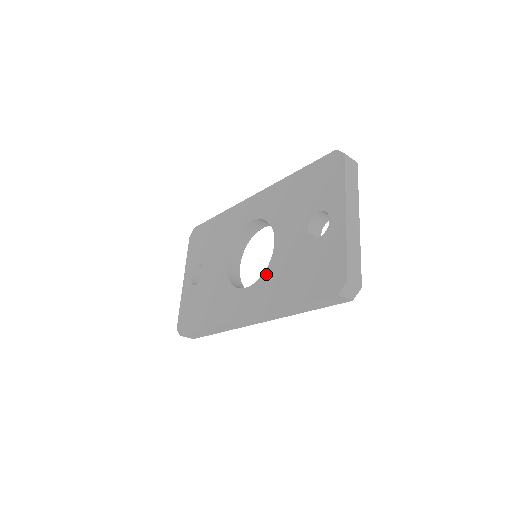
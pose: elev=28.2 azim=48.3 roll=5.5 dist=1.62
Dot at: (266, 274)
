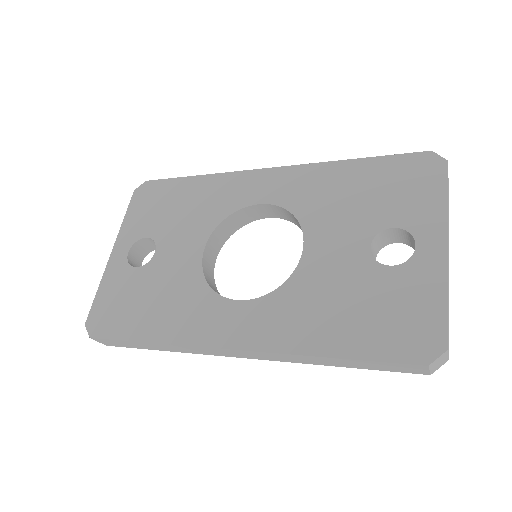
Dot at: (282, 291)
